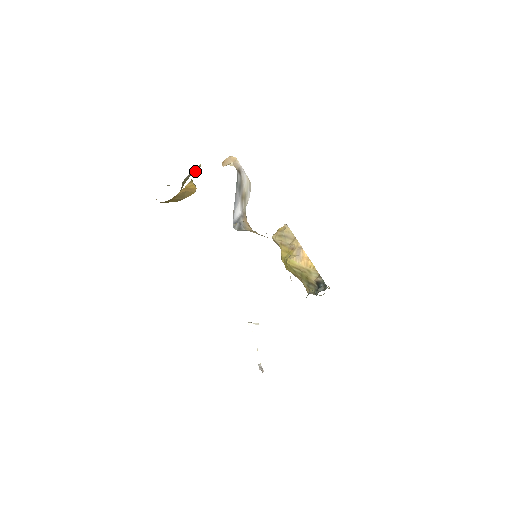
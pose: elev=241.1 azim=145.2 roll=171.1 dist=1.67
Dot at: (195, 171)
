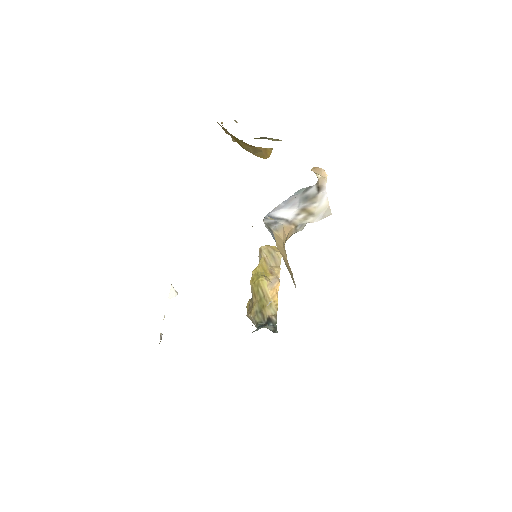
Dot at: (272, 140)
